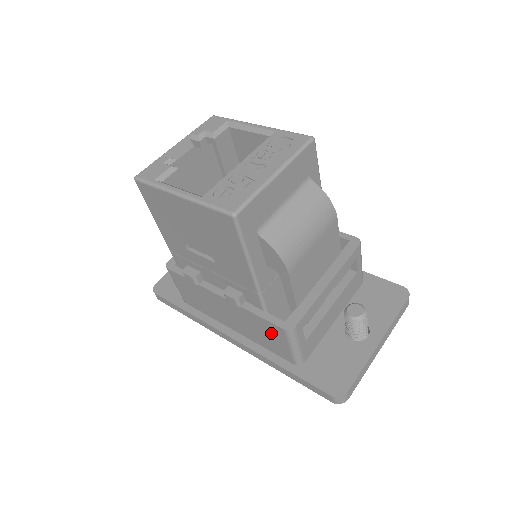
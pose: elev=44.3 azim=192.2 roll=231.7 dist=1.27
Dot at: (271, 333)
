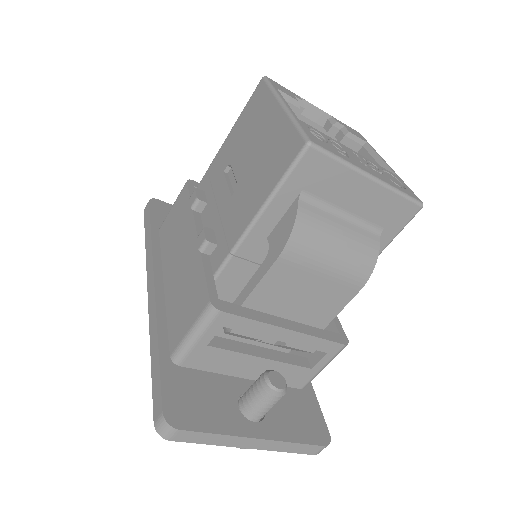
Dot at: (193, 300)
